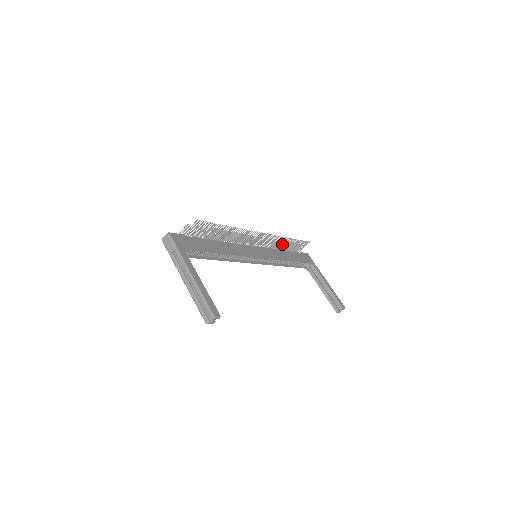
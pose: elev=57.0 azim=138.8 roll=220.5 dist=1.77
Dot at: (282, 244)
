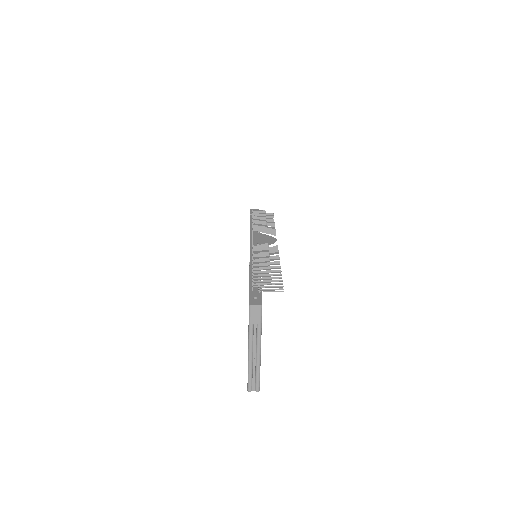
Dot at: occluded
